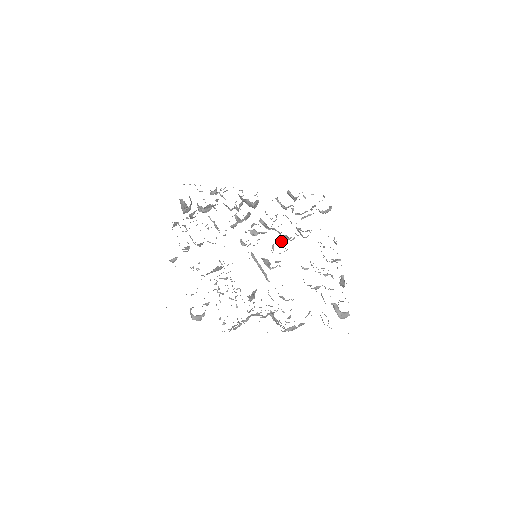
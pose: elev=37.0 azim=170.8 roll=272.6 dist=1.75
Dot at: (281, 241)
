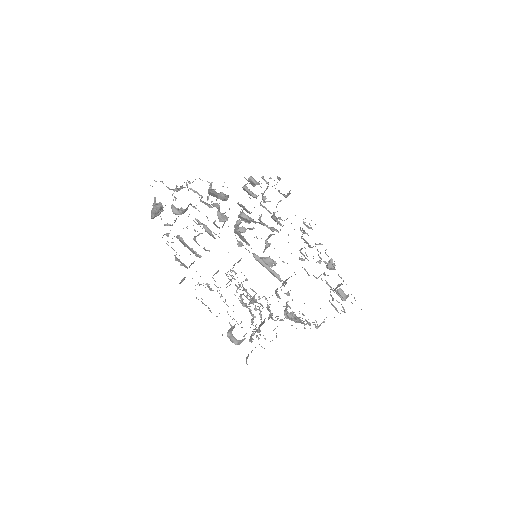
Dot at: (271, 235)
